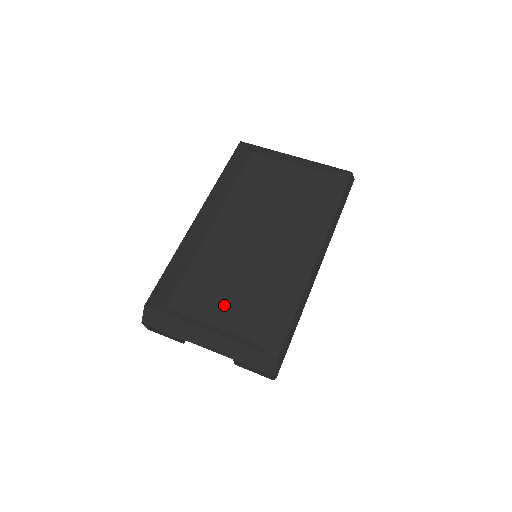
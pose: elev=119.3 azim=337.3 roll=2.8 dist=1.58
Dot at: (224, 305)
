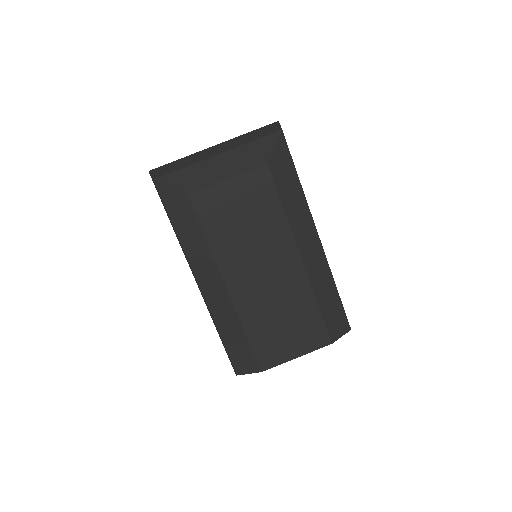
Dot at: (297, 338)
